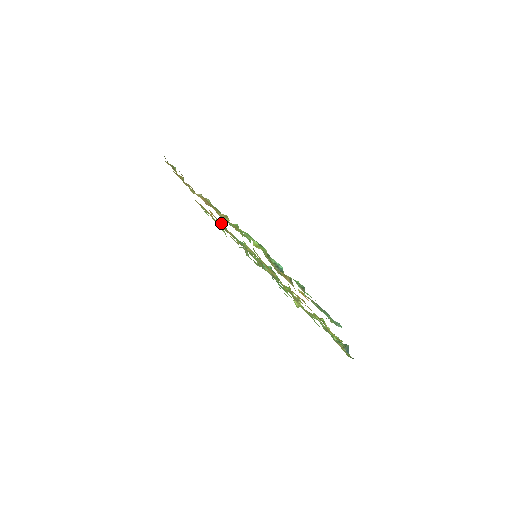
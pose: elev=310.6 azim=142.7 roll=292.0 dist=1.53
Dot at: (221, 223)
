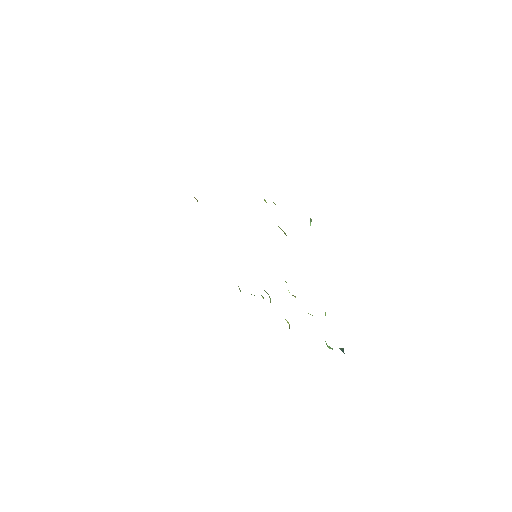
Dot at: occluded
